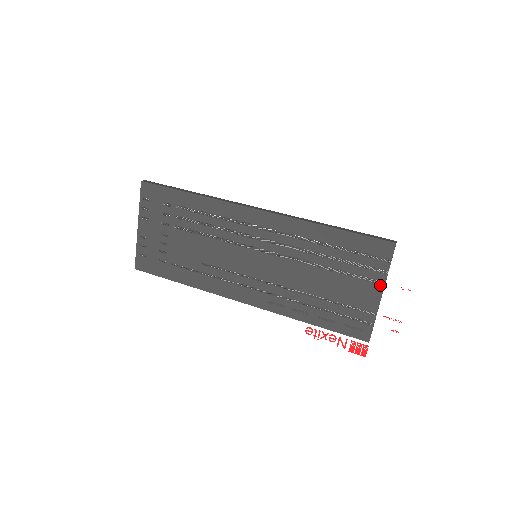
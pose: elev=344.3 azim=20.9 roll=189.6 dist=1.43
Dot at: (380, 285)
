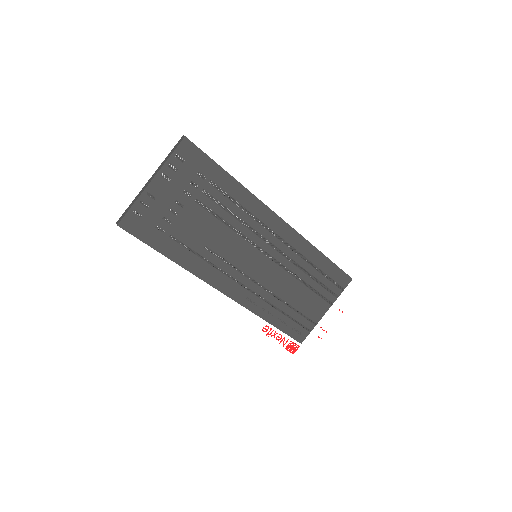
Dot at: (329, 305)
